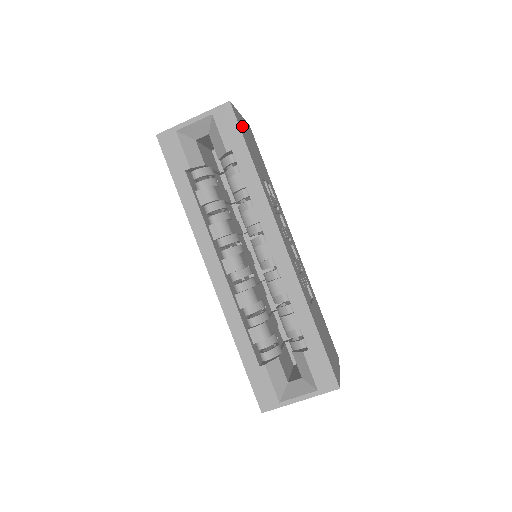
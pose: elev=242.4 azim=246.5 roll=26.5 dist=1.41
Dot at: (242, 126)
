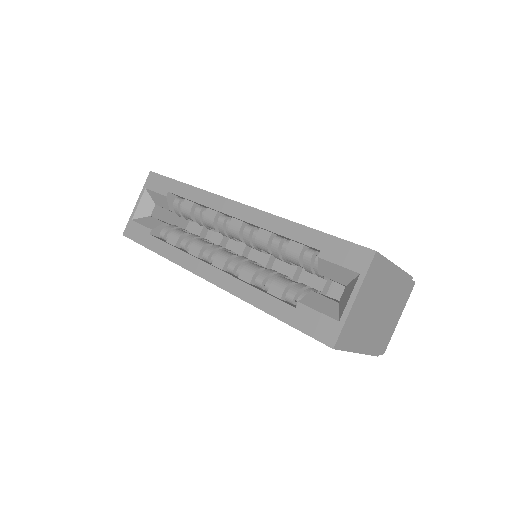
Dot at: occluded
